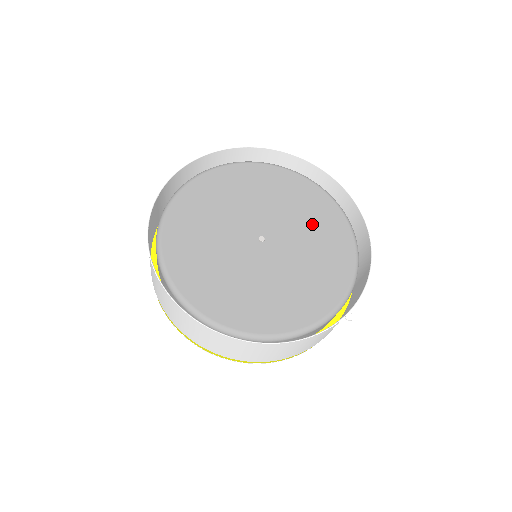
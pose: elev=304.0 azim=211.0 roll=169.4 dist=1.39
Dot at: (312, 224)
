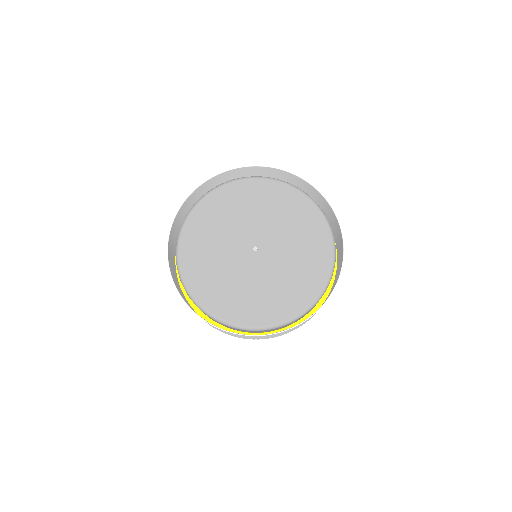
Dot at: (299, 264)
